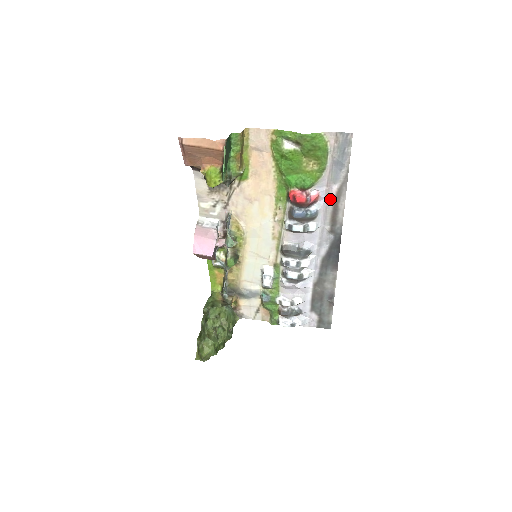
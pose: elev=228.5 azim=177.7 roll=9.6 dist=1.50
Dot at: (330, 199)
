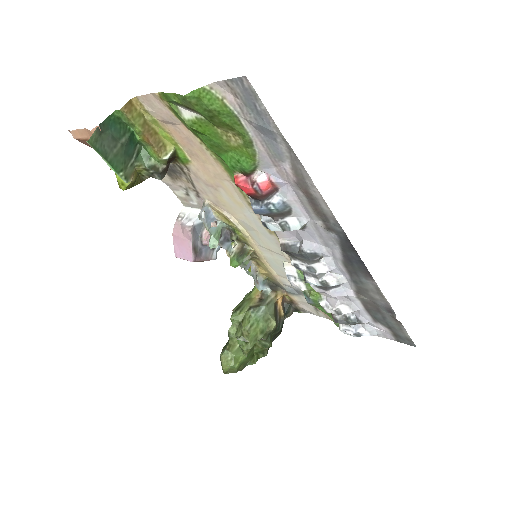
Dot at: (293, 184)
